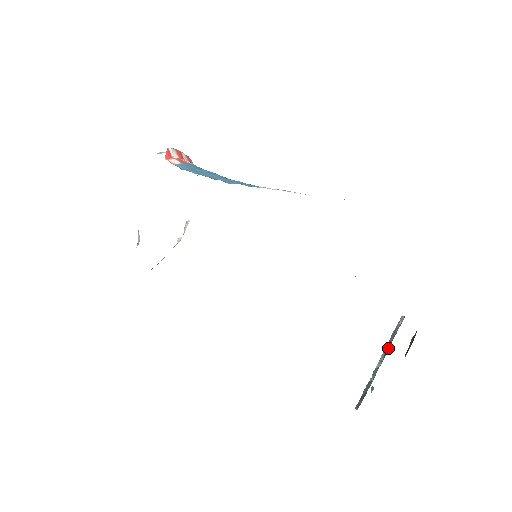
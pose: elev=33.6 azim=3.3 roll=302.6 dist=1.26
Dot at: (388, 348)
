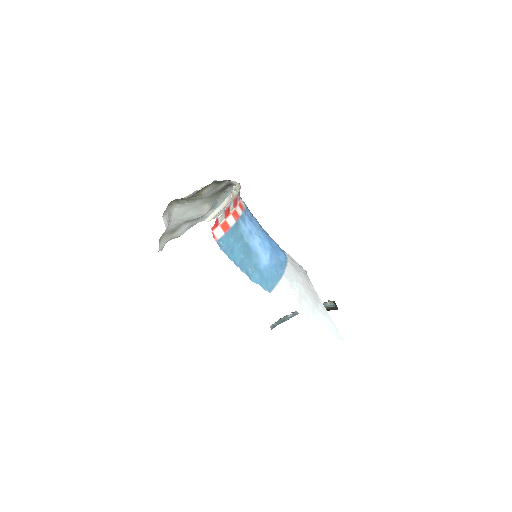
Dot at: occluded
